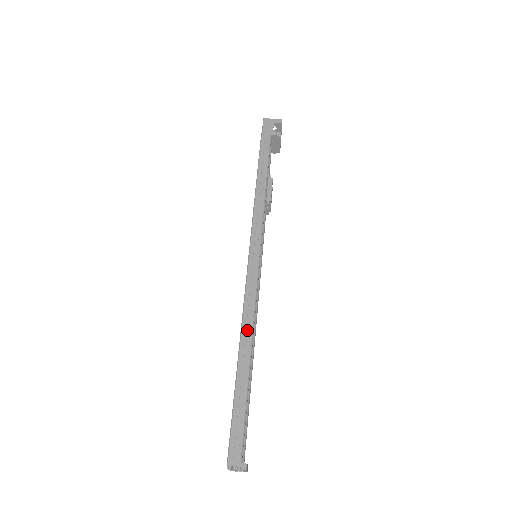
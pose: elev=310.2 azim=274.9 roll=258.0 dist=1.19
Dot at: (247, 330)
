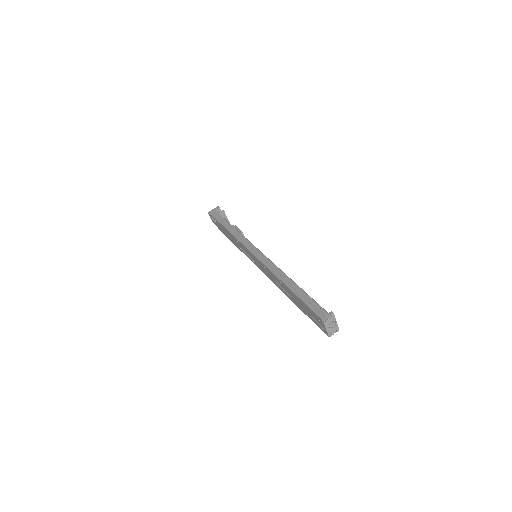
Dot at: (279, 273)
